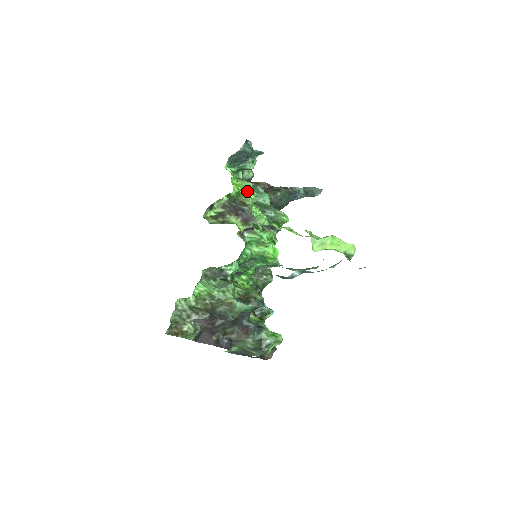
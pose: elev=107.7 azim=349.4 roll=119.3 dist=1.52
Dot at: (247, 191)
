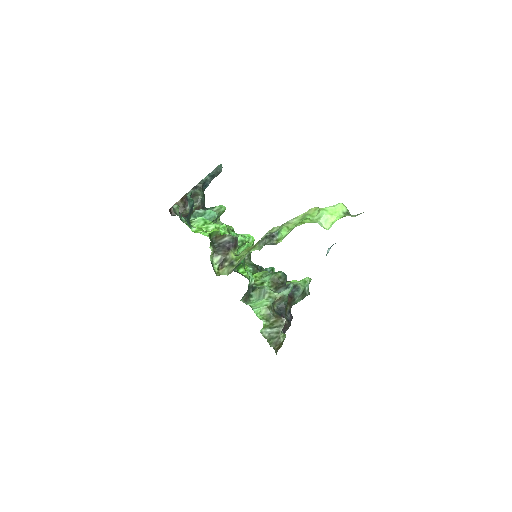
Dot at: (210, 226)
